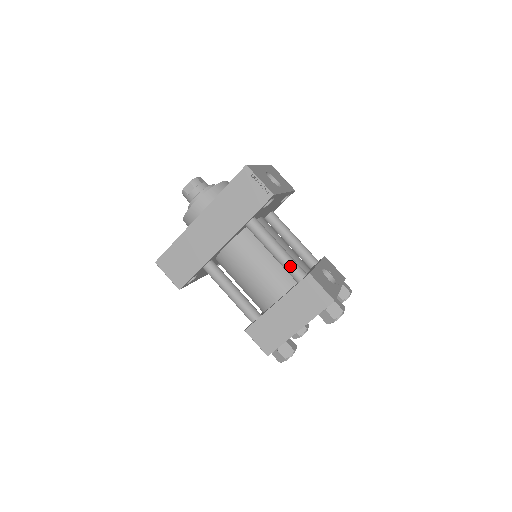
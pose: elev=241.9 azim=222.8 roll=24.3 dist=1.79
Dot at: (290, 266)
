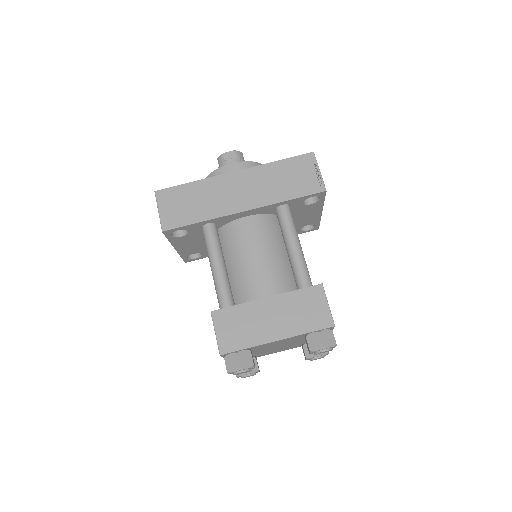
Dot at: (302, 269)
